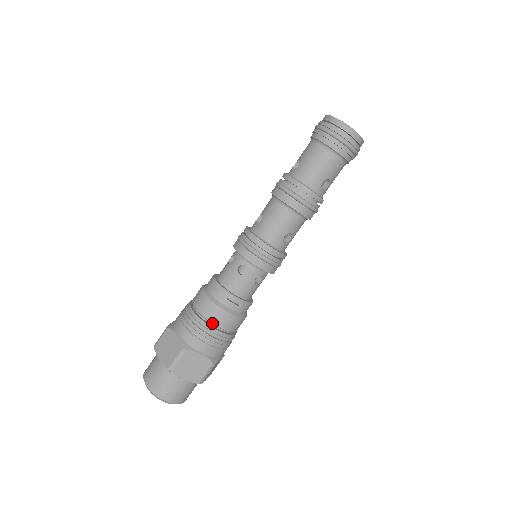
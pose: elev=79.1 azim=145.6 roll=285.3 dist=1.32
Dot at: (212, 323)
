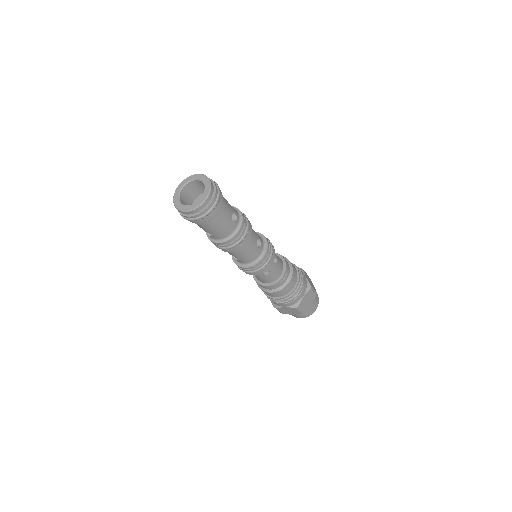
Dot at: (290, 292)
